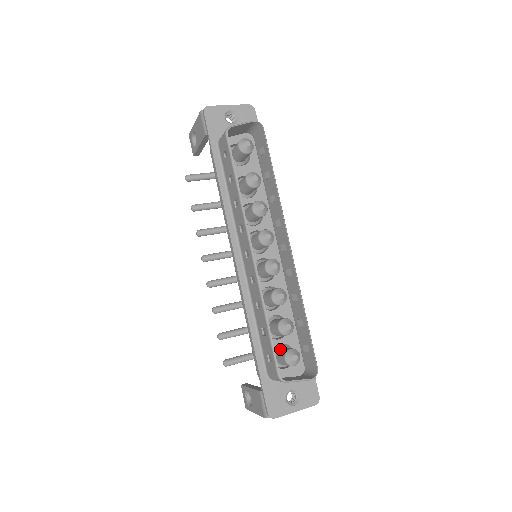
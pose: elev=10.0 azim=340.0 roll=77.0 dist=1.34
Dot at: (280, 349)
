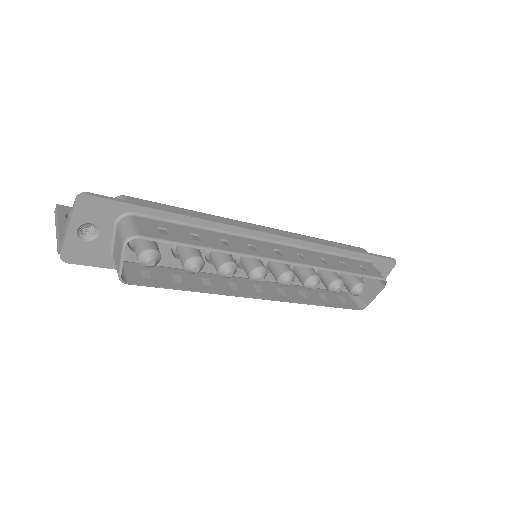
Dot at: occluded
